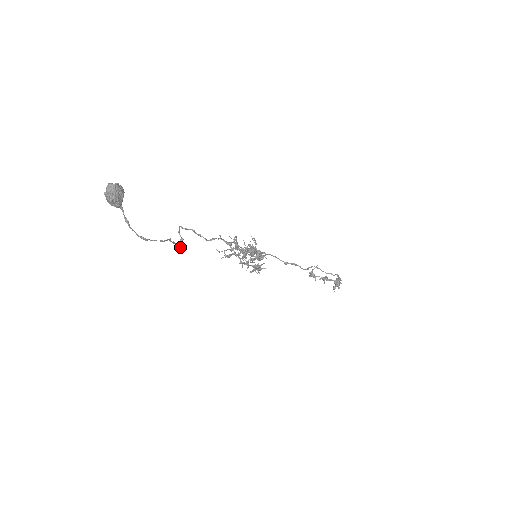
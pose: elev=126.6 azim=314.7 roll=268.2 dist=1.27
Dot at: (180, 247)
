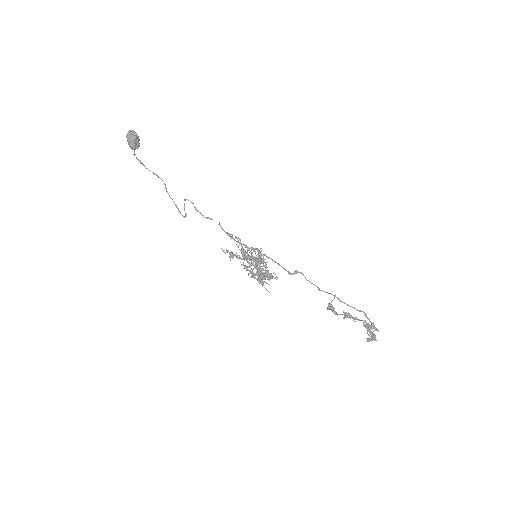
Dot at: (180, 212)
